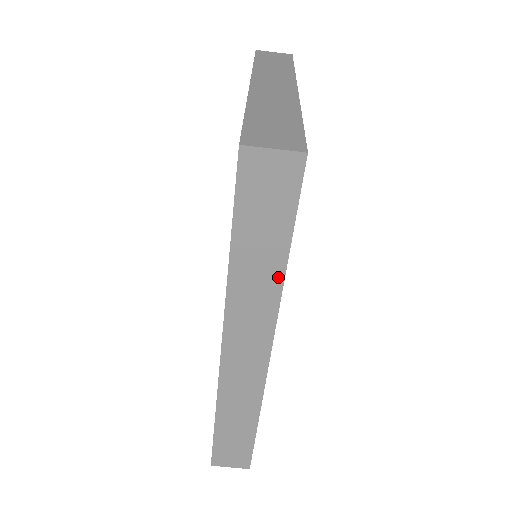
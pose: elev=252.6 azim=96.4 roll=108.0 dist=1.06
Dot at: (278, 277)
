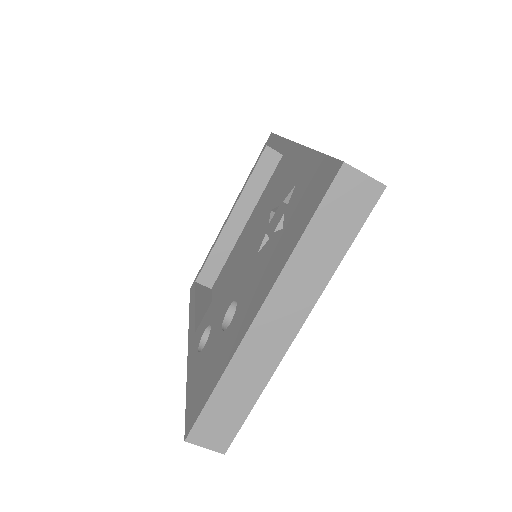
Dot at: occluded
